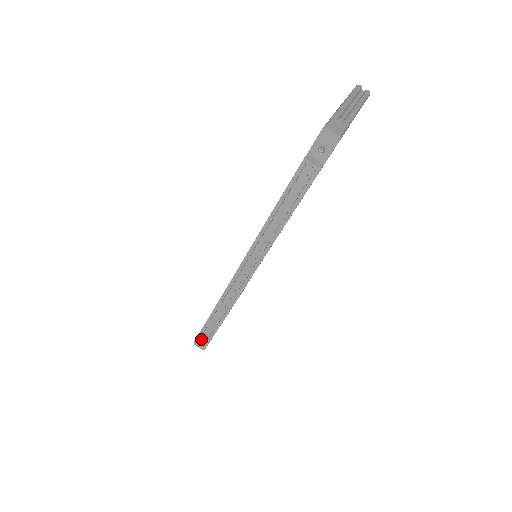
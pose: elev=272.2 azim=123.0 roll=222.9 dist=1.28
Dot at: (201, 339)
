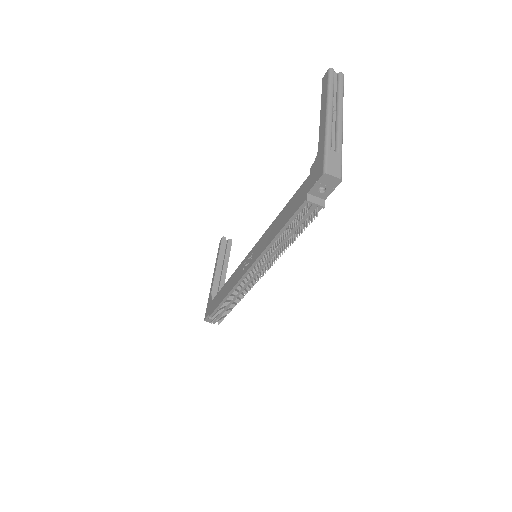
Dot at: occluded
